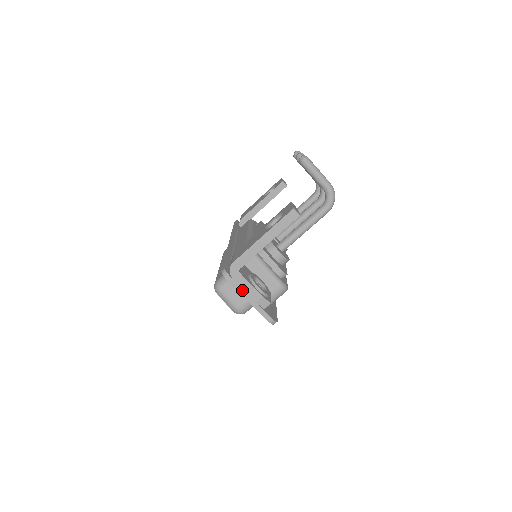
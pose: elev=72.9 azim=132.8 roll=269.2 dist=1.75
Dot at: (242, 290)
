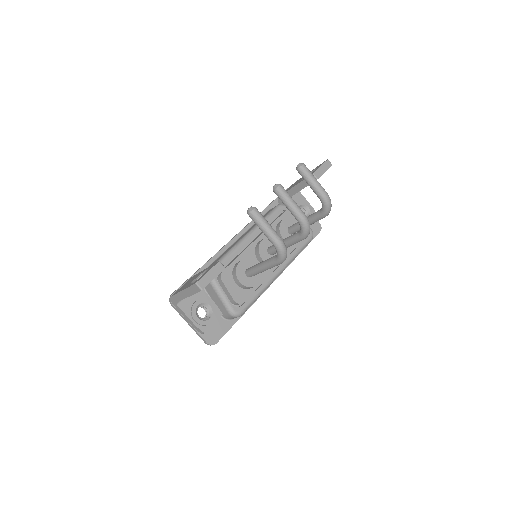
Dot at: (182, 316)
